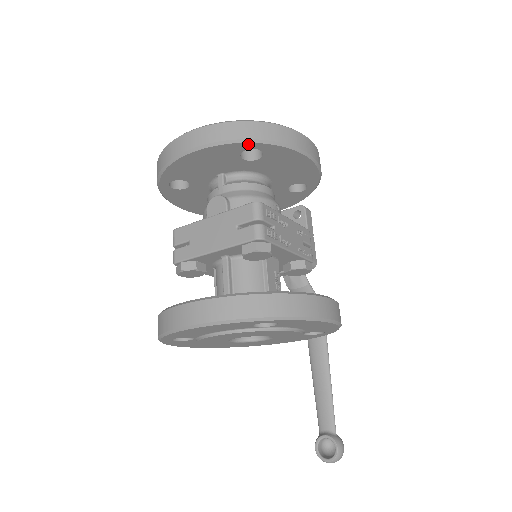
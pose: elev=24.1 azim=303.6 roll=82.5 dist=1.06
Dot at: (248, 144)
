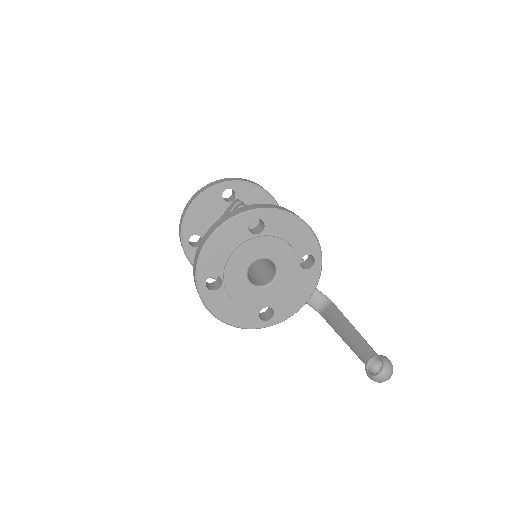
Dot at: (223, 185)
